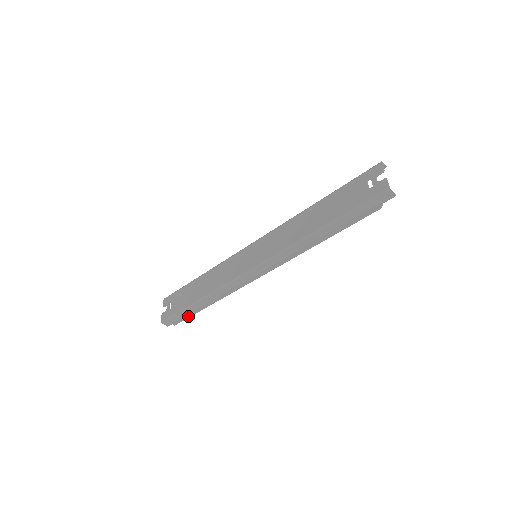
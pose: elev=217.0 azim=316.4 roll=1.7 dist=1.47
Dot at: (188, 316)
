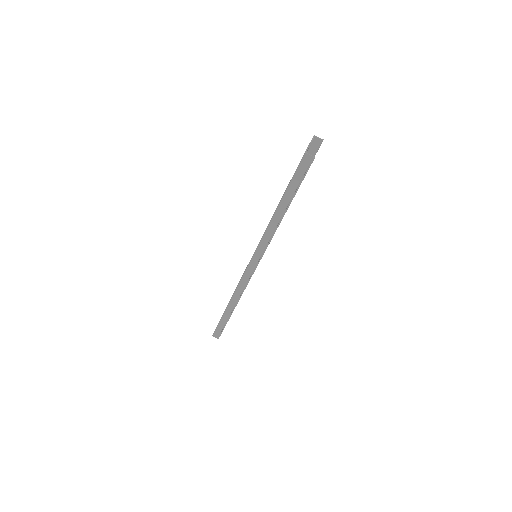
Dot at: (225, 325)
